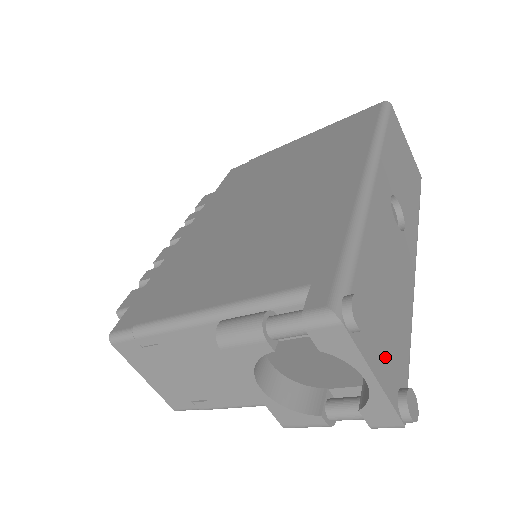
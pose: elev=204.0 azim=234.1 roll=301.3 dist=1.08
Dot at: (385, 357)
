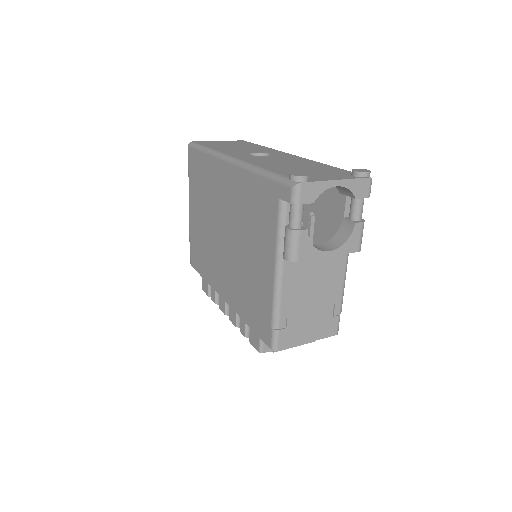
Dot at: (331, 175)
